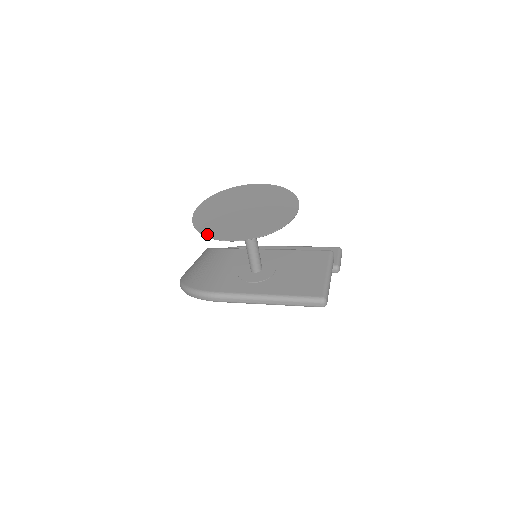
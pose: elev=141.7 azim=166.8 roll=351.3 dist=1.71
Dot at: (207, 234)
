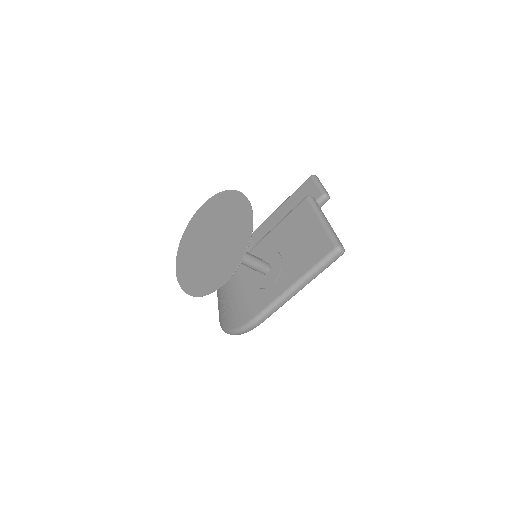
Dot at: (203, 293)
